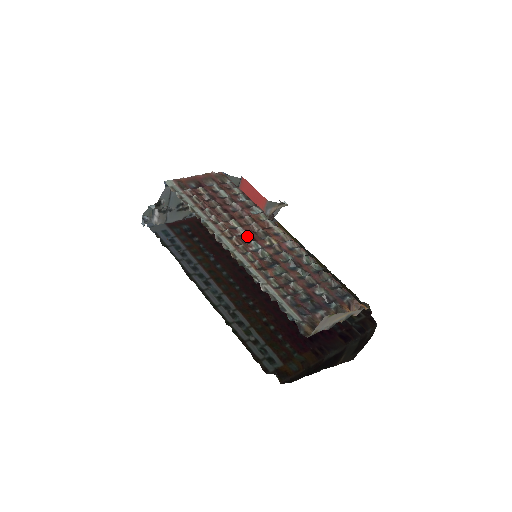
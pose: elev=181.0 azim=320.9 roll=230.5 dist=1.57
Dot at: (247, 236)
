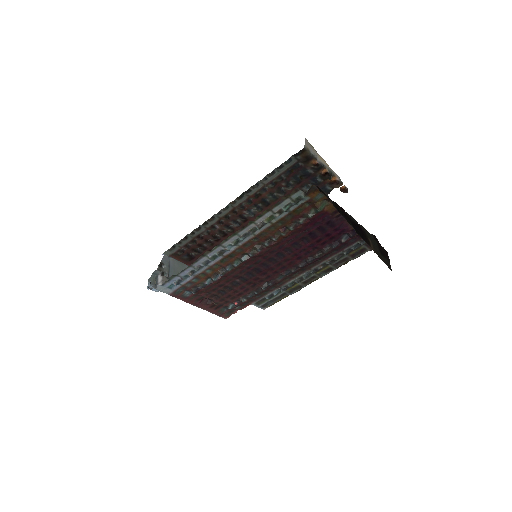
Dot at: (239, 219)
